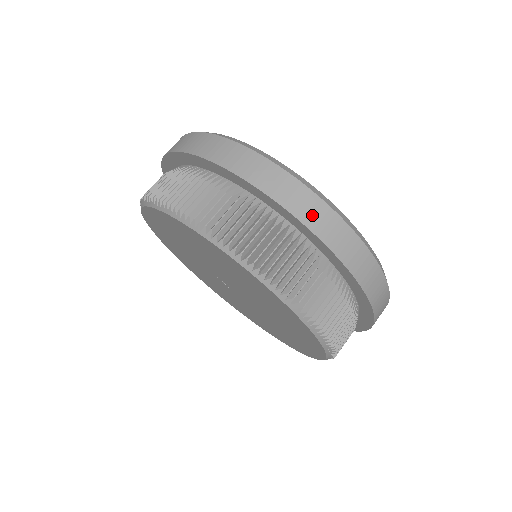
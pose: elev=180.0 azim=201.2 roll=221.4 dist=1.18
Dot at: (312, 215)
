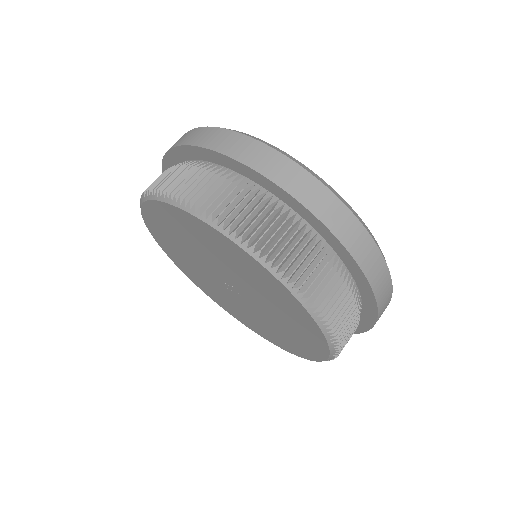
Dot at: (183, 139)
